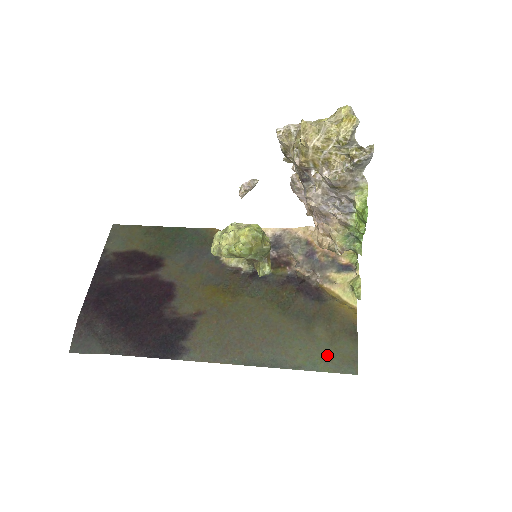
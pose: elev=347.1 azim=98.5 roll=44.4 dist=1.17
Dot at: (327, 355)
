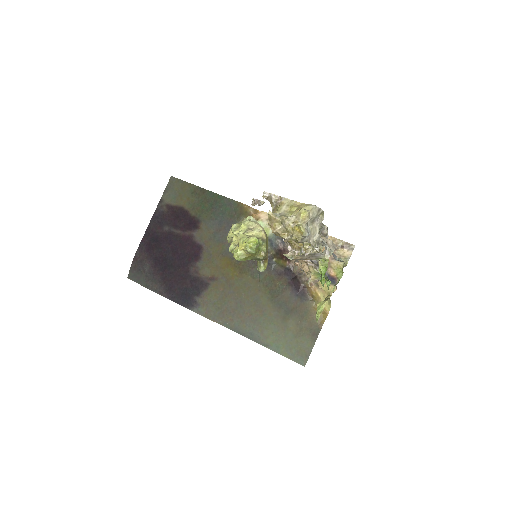
Dot at: (289, 344)
